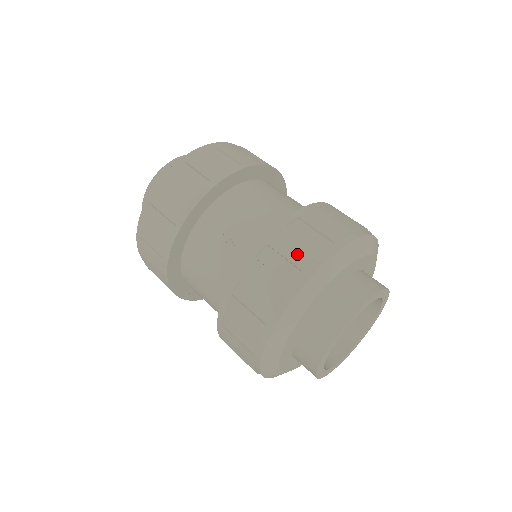
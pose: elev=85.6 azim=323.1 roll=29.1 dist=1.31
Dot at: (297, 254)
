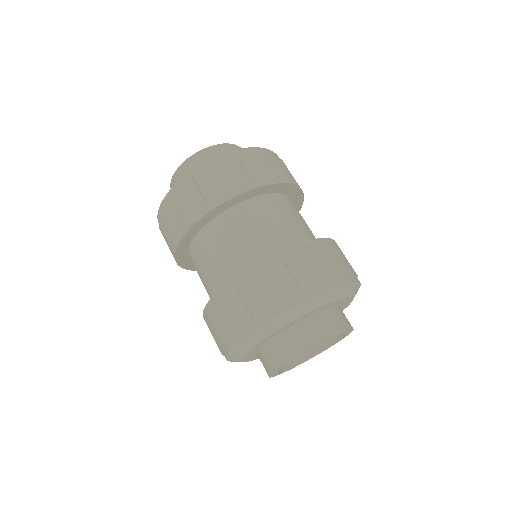
Dot at: (236, 316)
